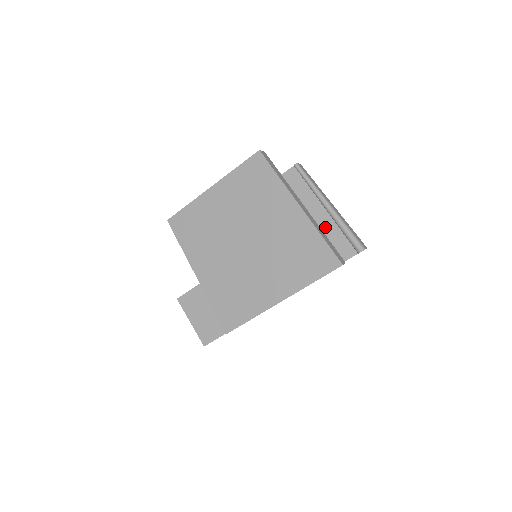
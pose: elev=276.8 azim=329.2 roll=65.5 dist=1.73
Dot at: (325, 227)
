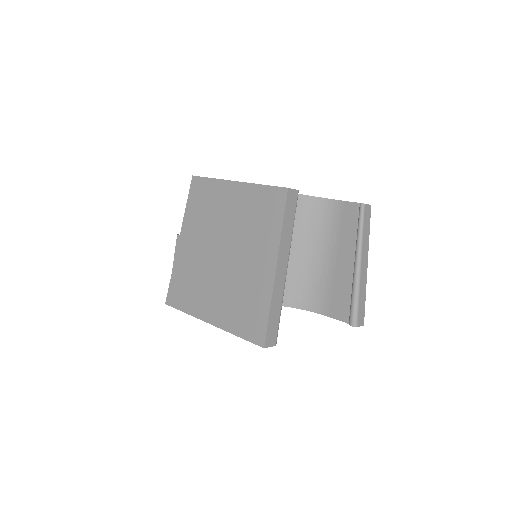
Dot at: (342, 278)
